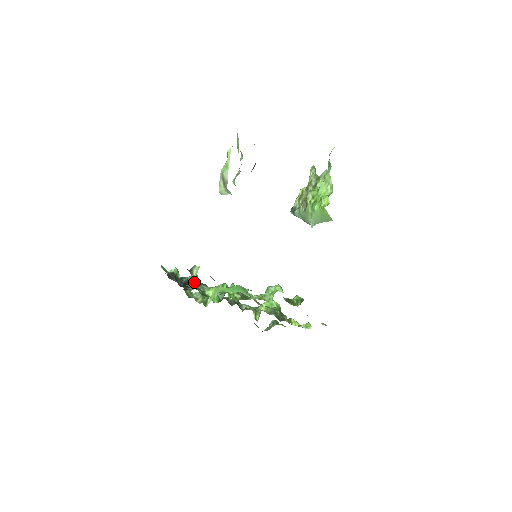
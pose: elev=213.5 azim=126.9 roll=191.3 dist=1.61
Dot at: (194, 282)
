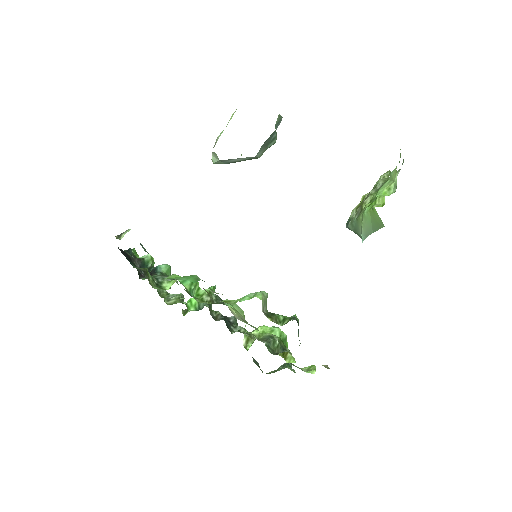
Dot at: (160, 272)
